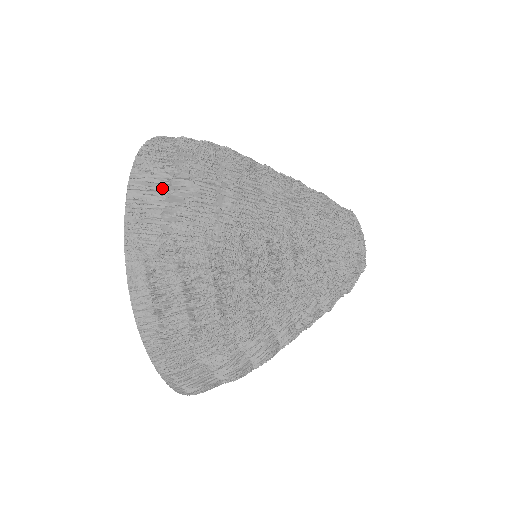
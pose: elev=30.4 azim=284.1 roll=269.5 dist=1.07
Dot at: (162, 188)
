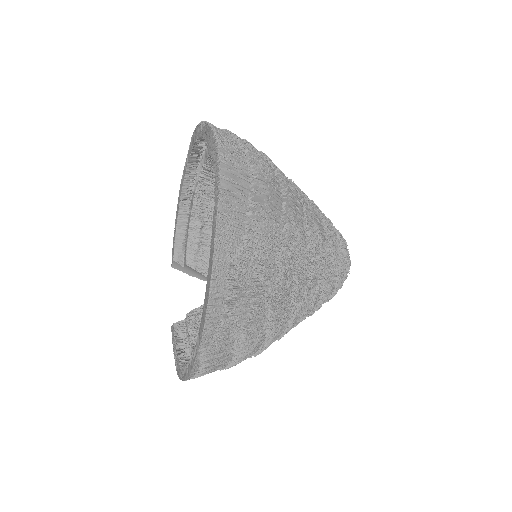
Dot at: (246, 185)
